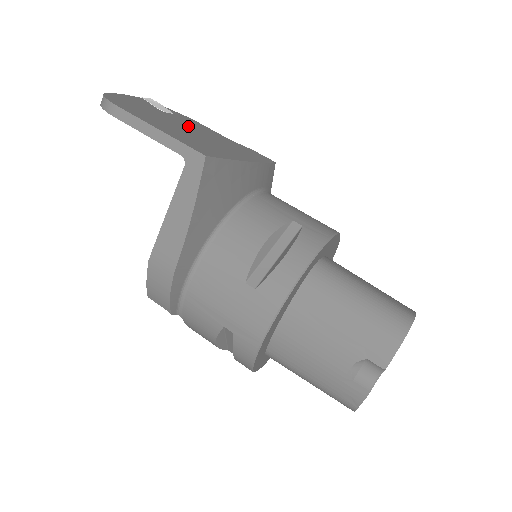
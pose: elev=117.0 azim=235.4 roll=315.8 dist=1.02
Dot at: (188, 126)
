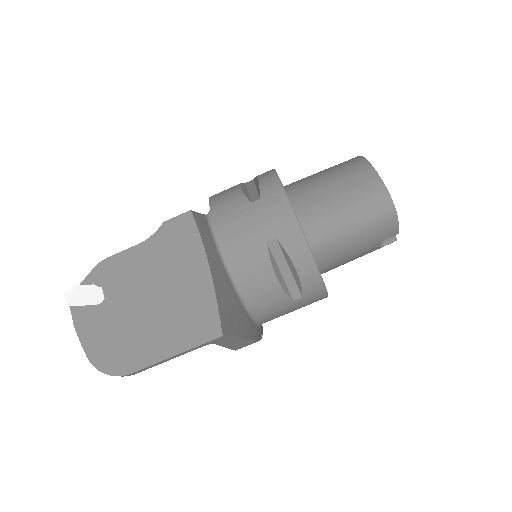
Dot at: (136, 292)
